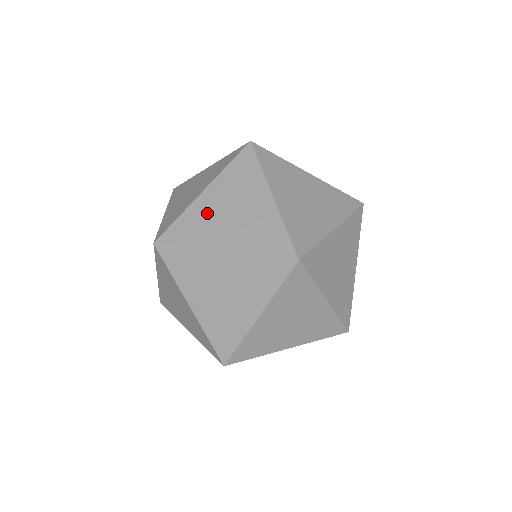
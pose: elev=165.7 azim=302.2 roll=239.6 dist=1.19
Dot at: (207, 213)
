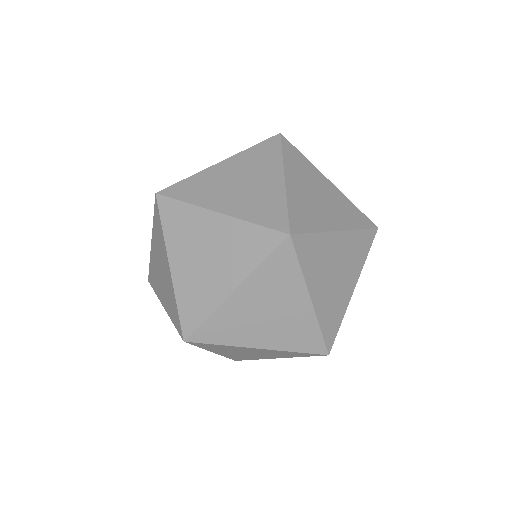
Dot at: (191, 278)
